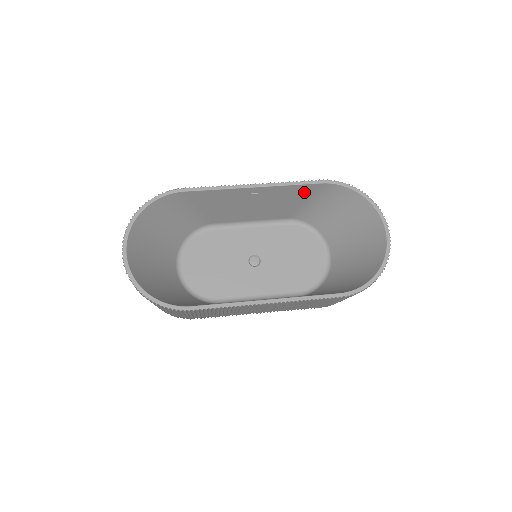
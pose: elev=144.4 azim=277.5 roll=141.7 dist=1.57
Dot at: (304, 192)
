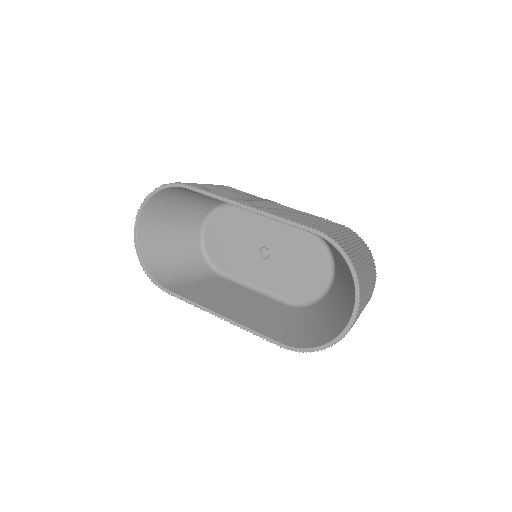
Dot at: occluded
